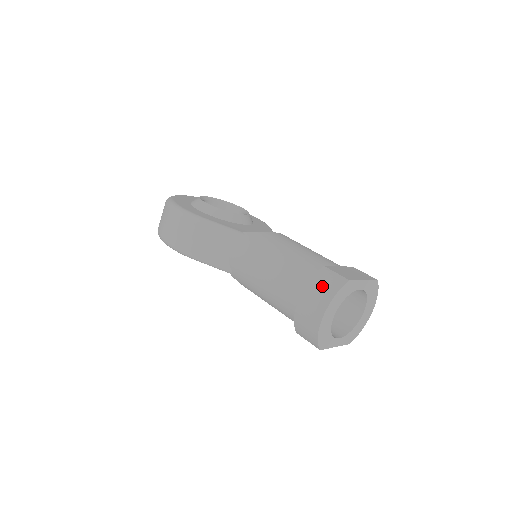
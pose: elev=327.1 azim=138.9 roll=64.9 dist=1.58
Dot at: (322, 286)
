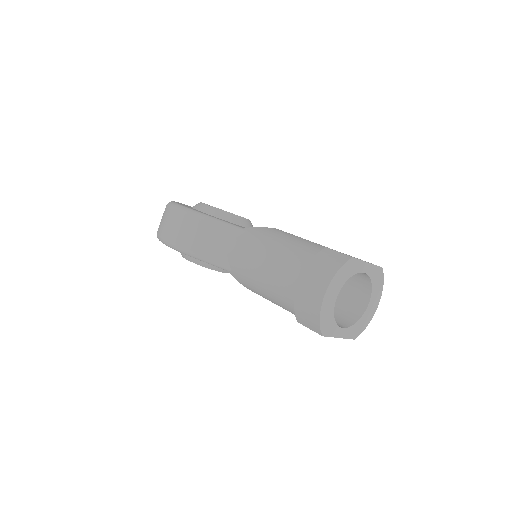
Dot at: (324, 264)
